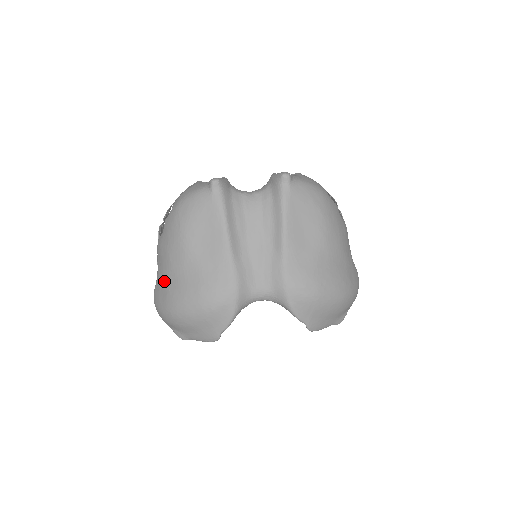
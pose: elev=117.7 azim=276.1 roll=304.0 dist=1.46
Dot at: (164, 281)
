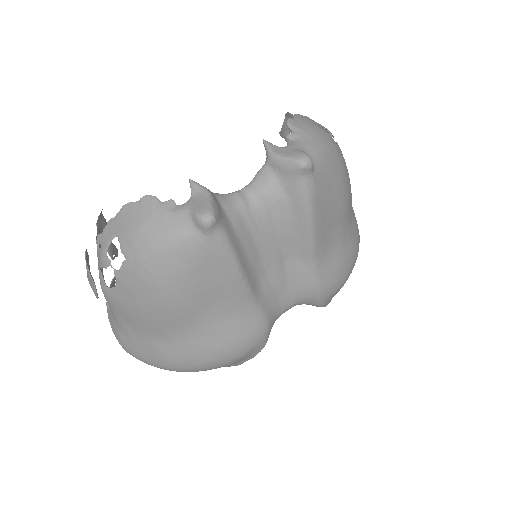
Dot at: (145, 340)
